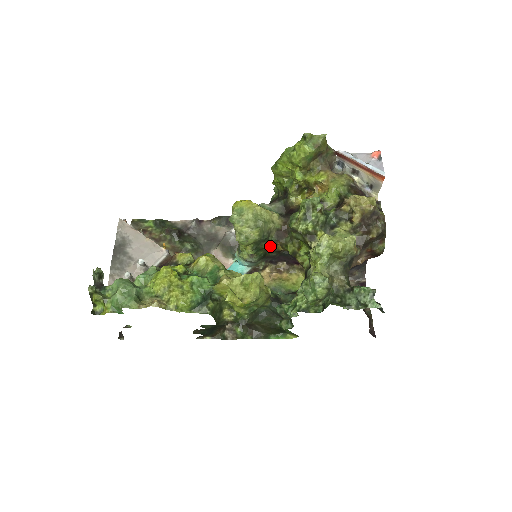
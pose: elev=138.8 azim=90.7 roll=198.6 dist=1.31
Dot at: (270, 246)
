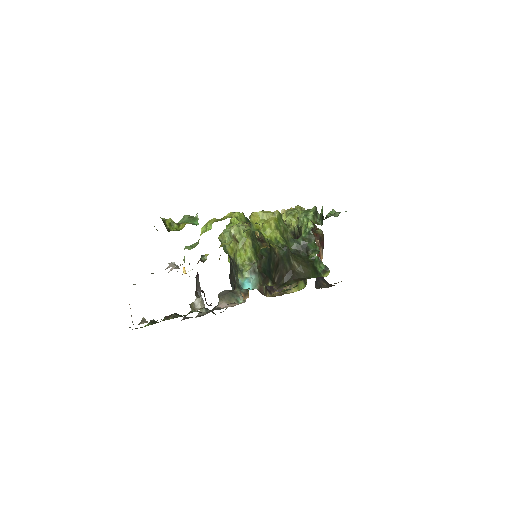
Dot at: occluded
